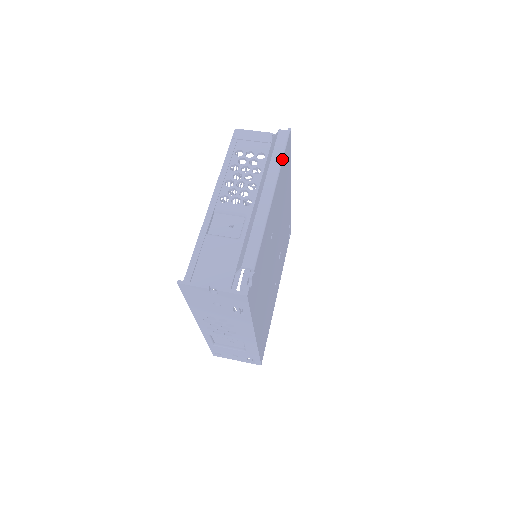
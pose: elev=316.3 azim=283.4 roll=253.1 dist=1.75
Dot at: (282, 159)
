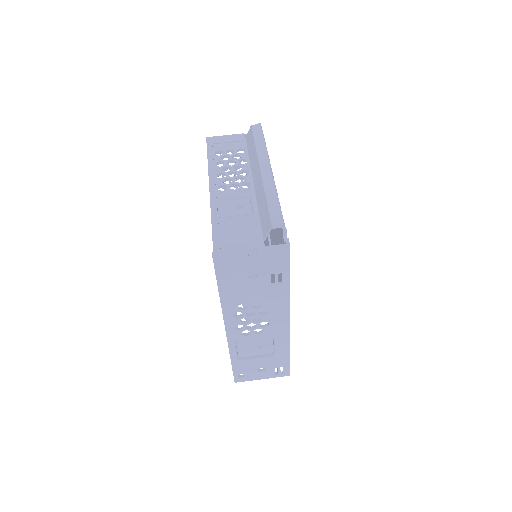
Dot at: (265, 144)
